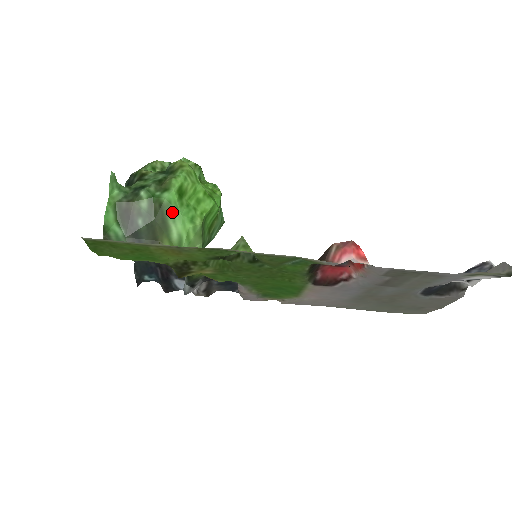
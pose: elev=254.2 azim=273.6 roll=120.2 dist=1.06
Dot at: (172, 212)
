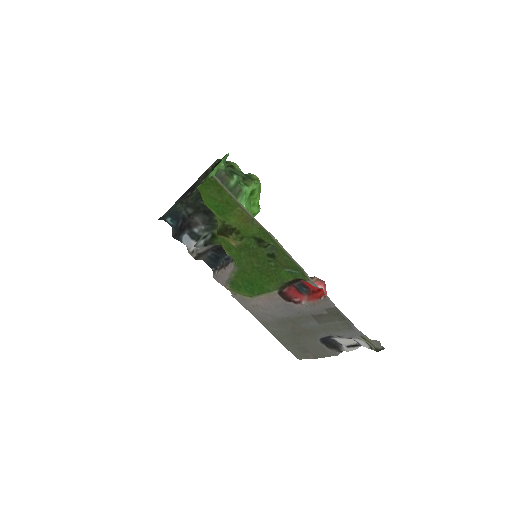
Dot at: (242, 198)
